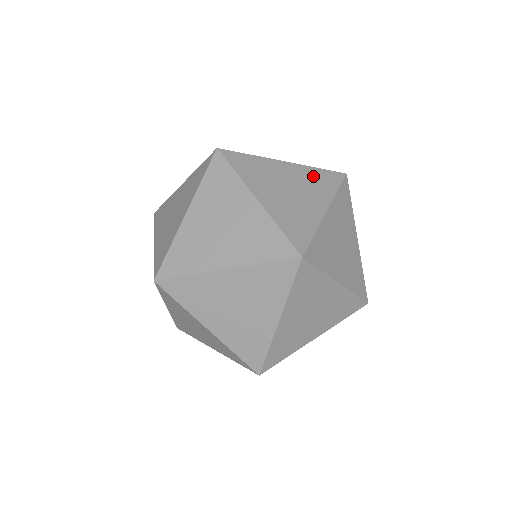
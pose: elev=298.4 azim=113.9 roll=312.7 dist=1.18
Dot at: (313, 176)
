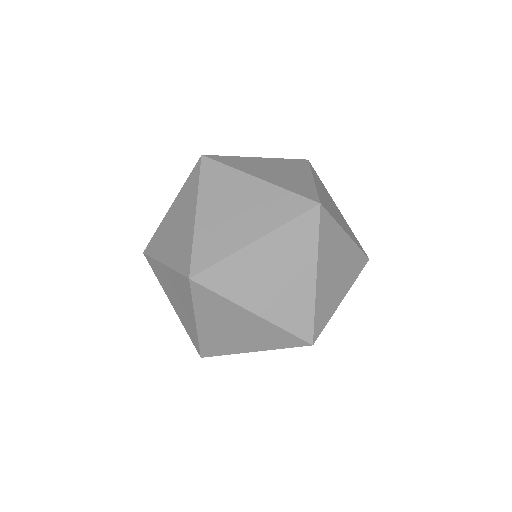
Dot at: (286, 163)
